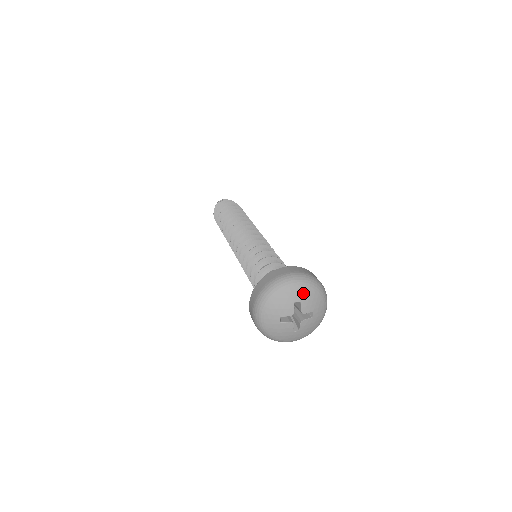
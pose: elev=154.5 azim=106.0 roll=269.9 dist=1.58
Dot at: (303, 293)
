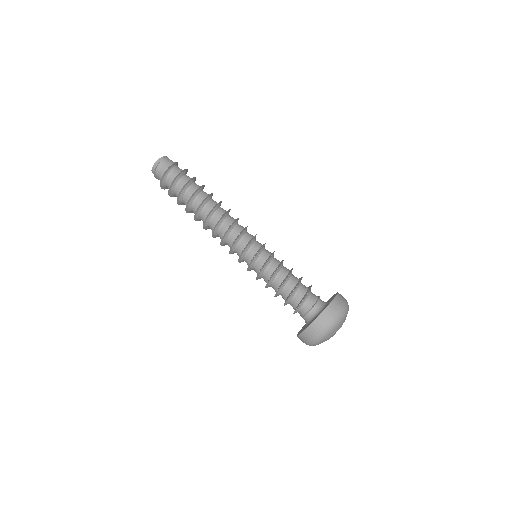
Dot at: (341, 324)
